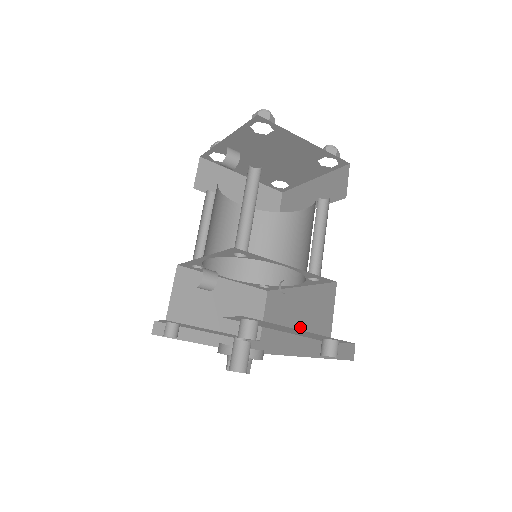
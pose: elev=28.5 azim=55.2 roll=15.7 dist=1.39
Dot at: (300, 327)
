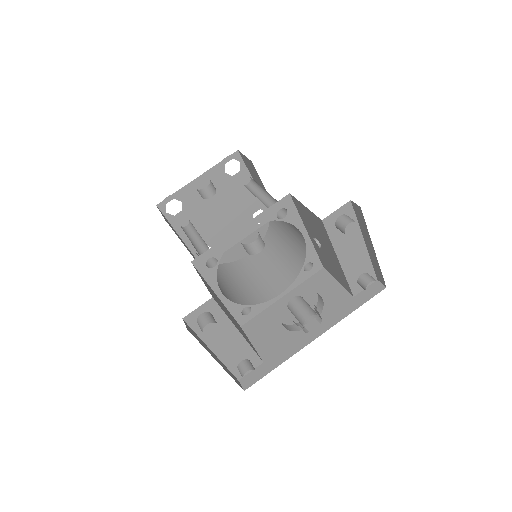
Dot at: occluded
